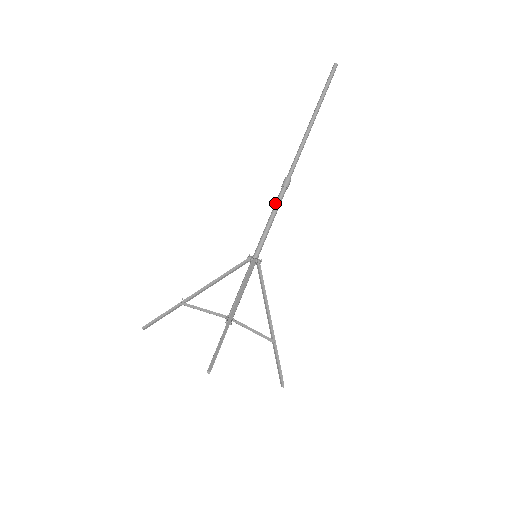
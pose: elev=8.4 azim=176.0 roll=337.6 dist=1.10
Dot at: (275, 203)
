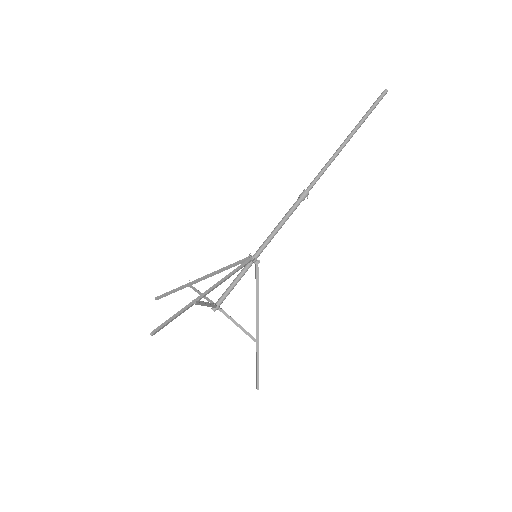
Dot at: occluded
